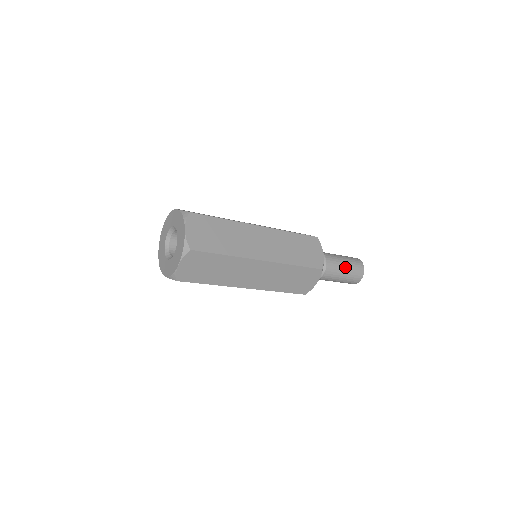
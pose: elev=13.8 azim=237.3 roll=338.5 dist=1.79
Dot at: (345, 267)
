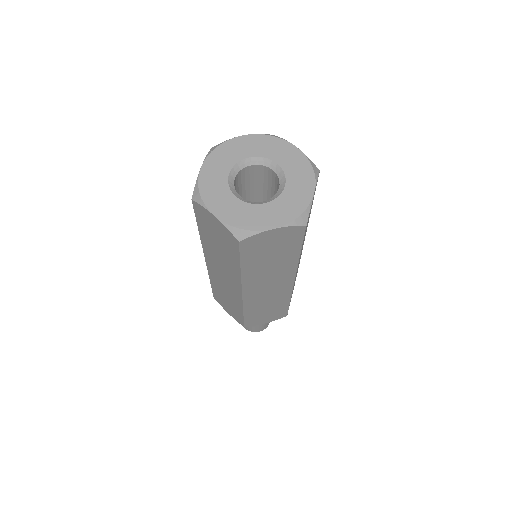
Dot at: occluded
